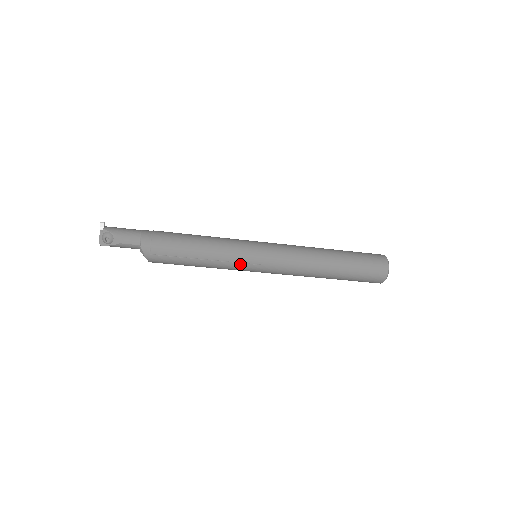
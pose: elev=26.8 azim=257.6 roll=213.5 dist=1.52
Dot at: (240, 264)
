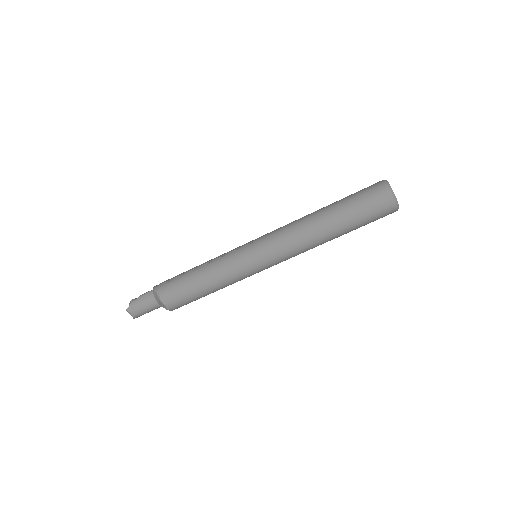
Dot at: (233, 253)
